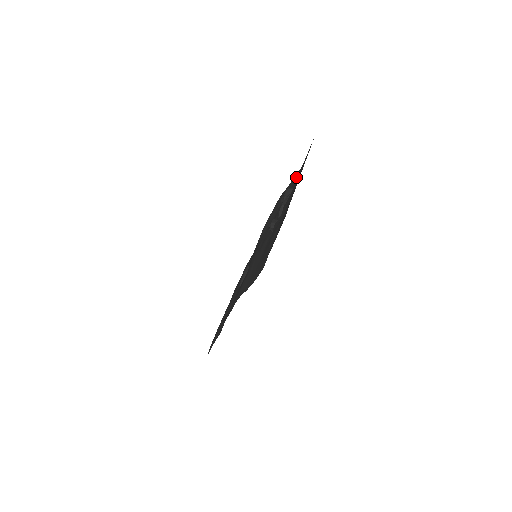
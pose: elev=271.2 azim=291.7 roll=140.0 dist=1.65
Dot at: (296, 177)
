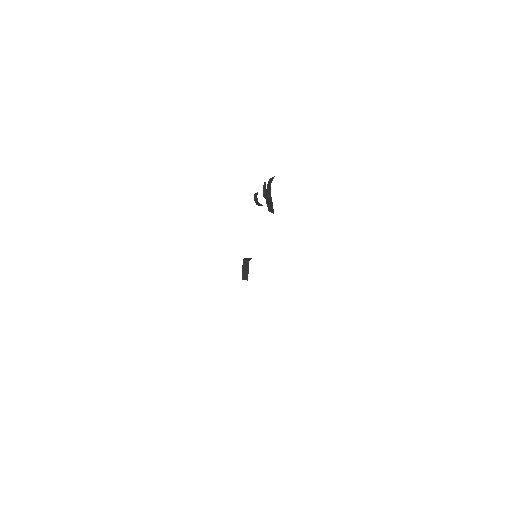
Dot at: occluded
